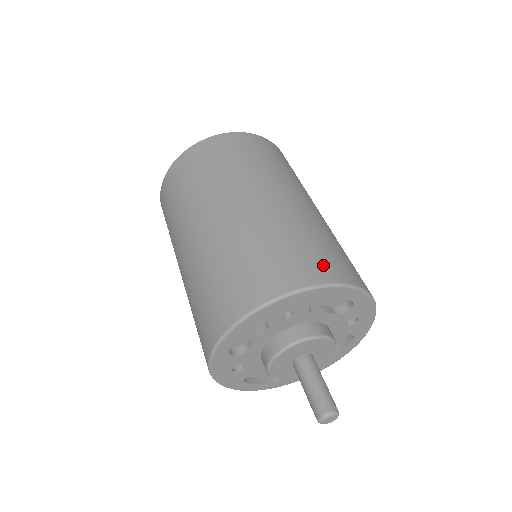
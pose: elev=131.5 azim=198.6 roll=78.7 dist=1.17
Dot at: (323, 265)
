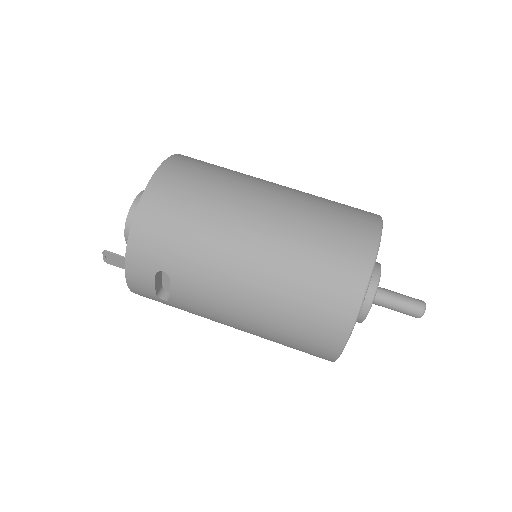
Dot at: (362, 210)
